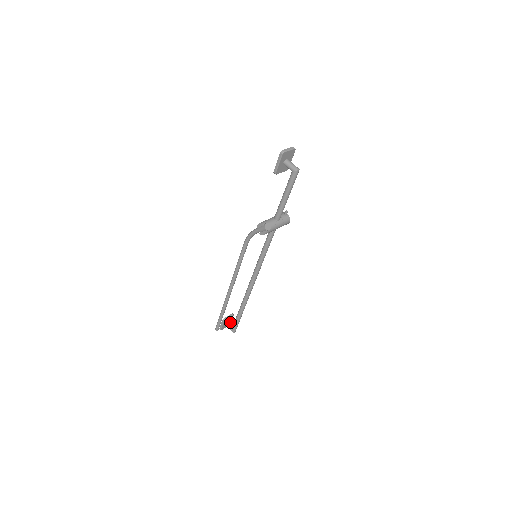
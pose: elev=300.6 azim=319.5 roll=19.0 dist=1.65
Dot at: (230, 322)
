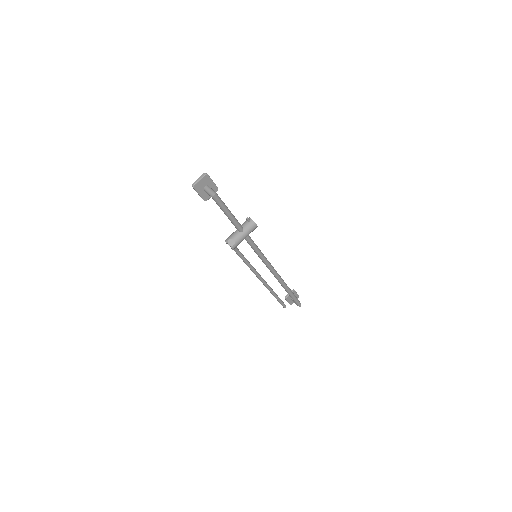
Dot at: (297, 296)
